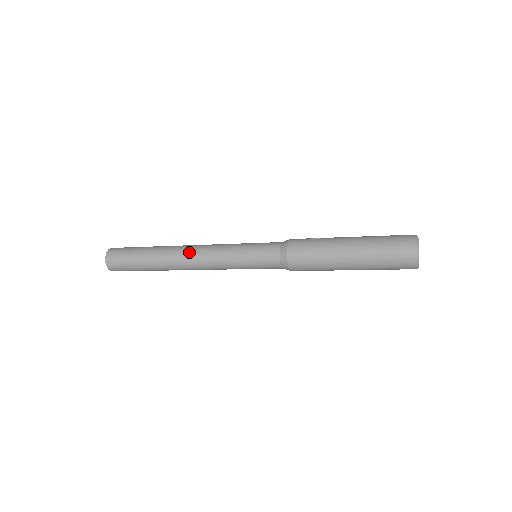
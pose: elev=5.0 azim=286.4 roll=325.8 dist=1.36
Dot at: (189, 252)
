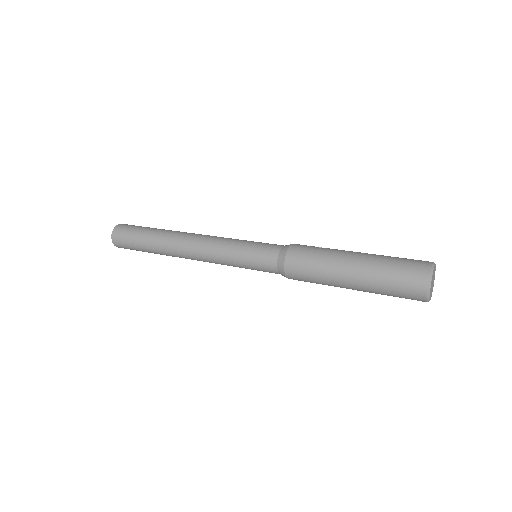
Dot at: (191, 237)
